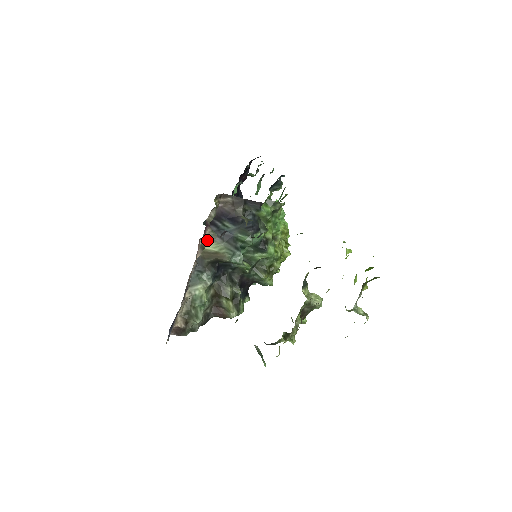
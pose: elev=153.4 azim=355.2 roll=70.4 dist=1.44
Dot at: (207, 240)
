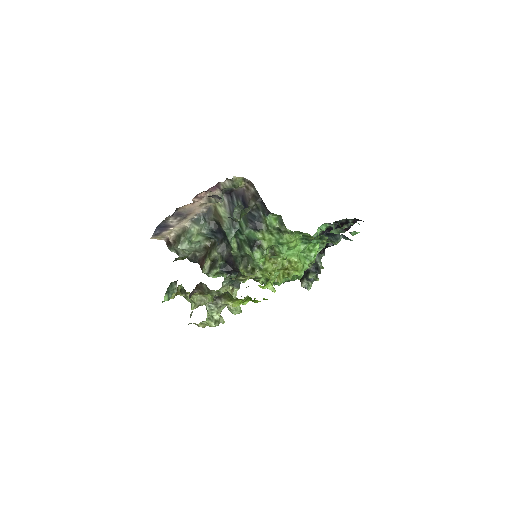
Dot at: occluded
